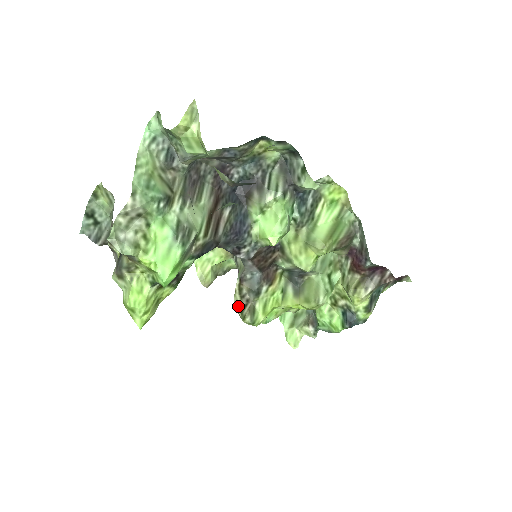
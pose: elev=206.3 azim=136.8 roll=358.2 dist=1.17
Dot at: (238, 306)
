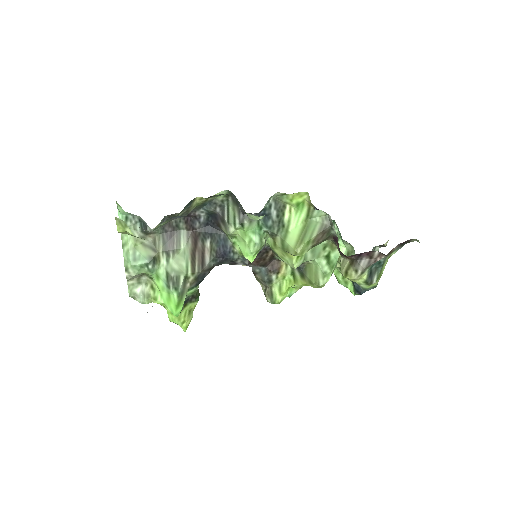
Dot at: (262, 289)
